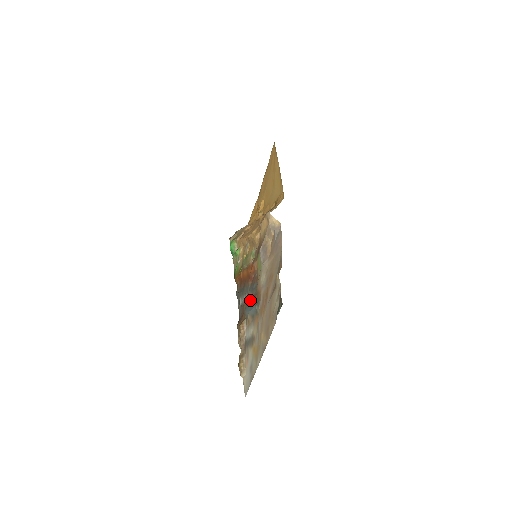
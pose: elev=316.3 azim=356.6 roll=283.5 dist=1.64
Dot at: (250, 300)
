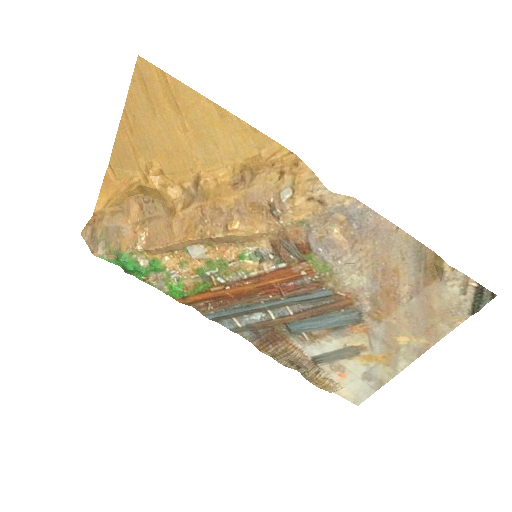
Dot at: (305, 314)
